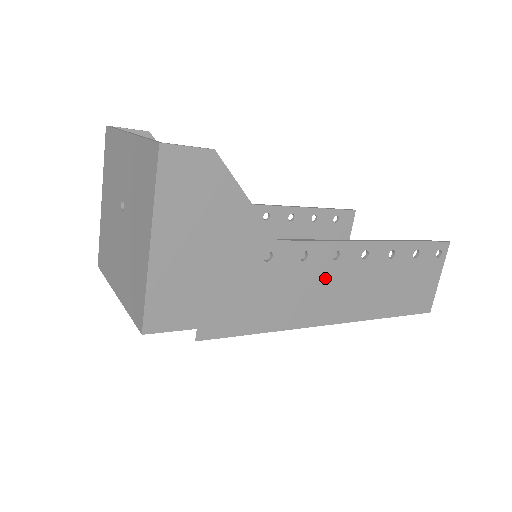
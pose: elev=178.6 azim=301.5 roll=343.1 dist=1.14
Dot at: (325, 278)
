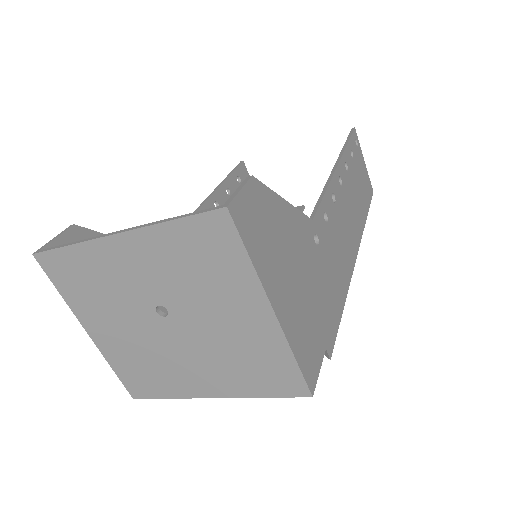
Dot at: (339, 223)
